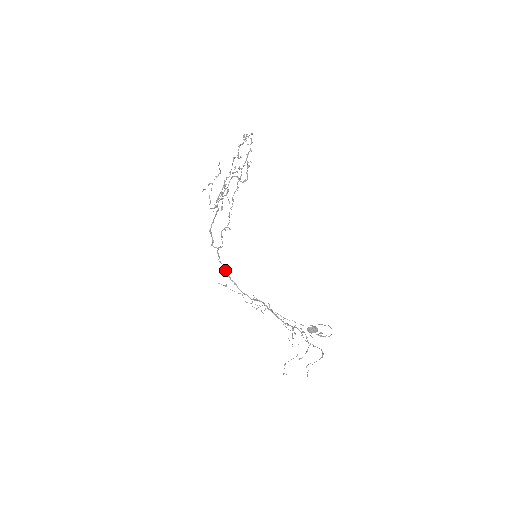
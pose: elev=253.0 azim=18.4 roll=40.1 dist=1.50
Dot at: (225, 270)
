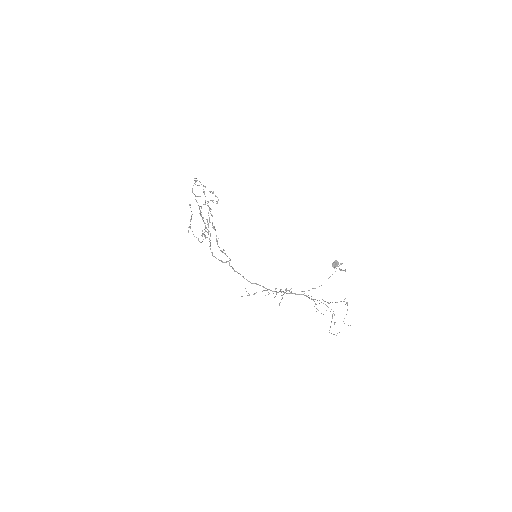
Dot at: (243, 277)
